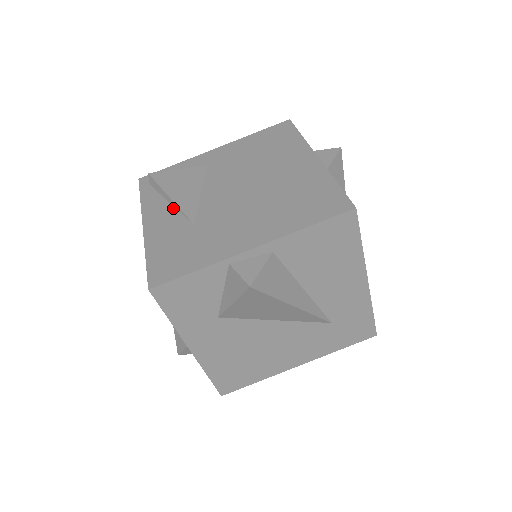
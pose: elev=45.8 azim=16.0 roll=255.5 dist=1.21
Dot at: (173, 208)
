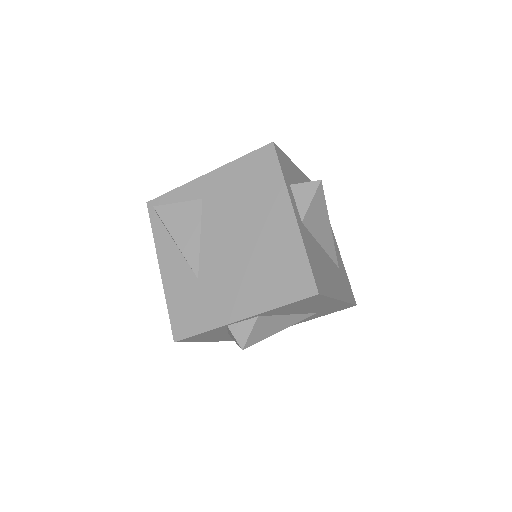
Dot at: (180, 253)
